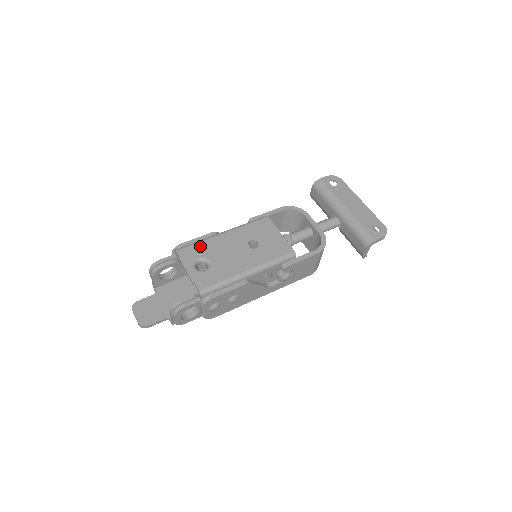
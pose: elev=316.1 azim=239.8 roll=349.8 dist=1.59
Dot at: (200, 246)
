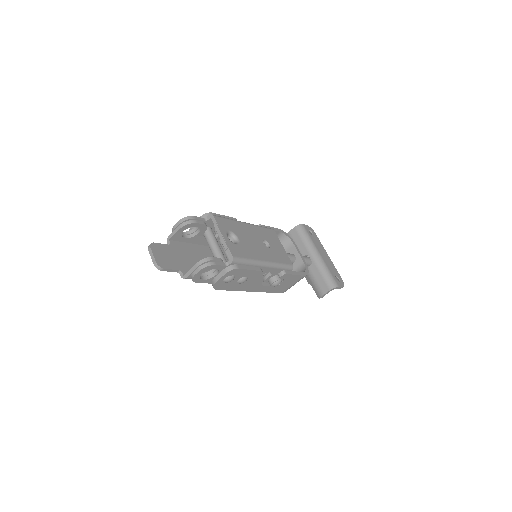
Dot at: (231, 223)
